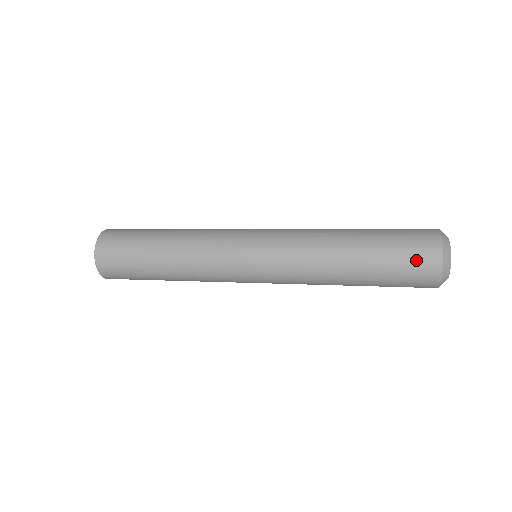
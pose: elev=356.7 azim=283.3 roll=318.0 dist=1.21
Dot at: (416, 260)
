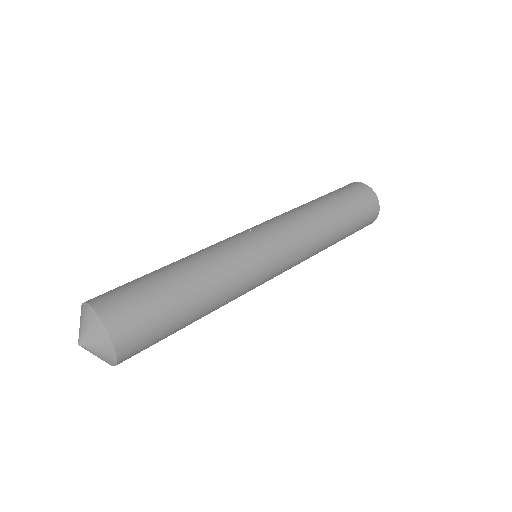
Dot at: (368, 209)
